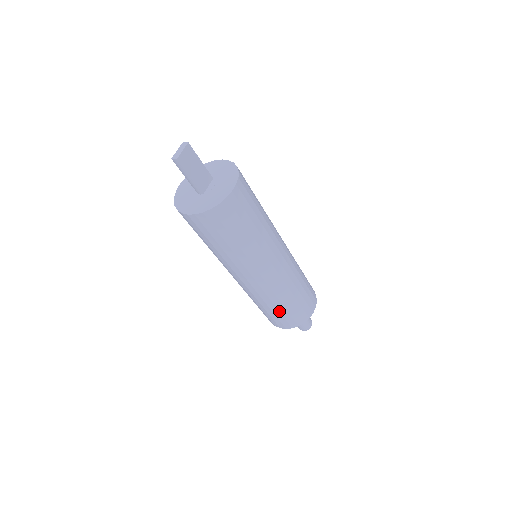
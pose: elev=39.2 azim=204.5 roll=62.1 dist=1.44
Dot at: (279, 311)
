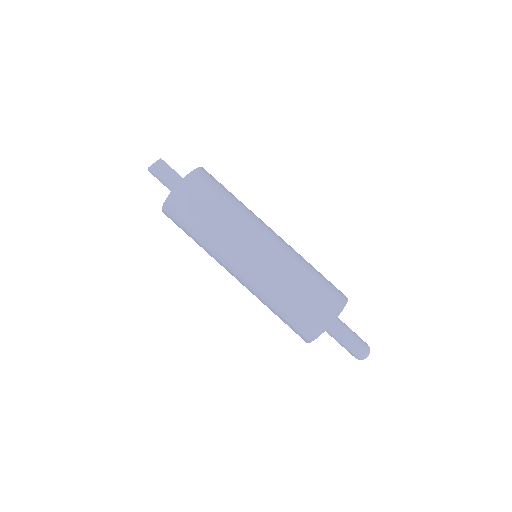
Dot at: (289, 310)
